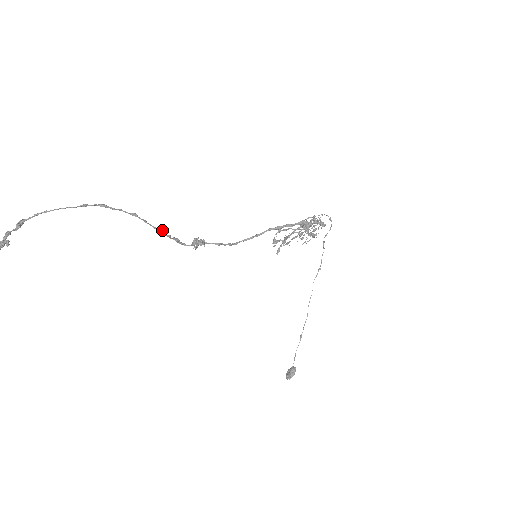
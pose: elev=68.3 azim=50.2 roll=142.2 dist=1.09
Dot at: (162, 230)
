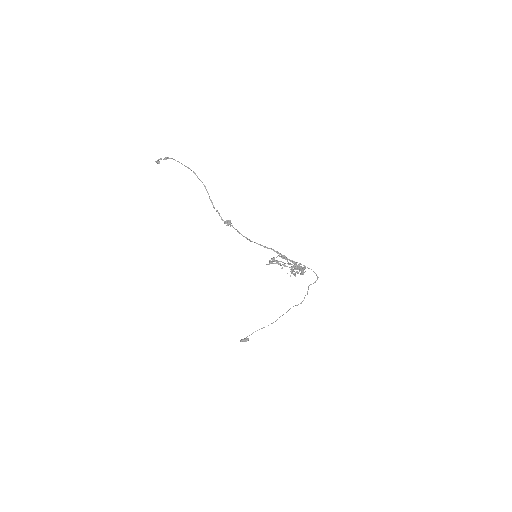
Dot at: (212, 202)
